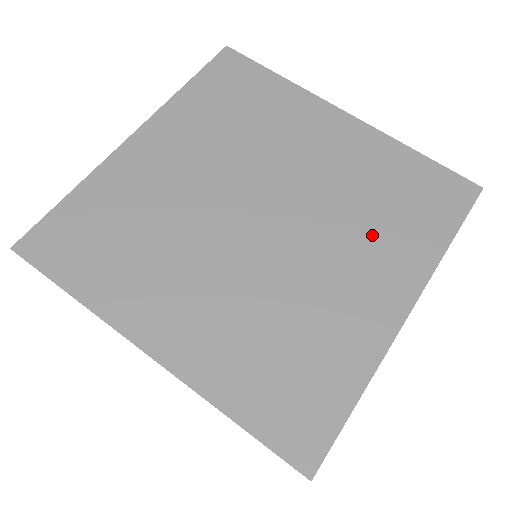
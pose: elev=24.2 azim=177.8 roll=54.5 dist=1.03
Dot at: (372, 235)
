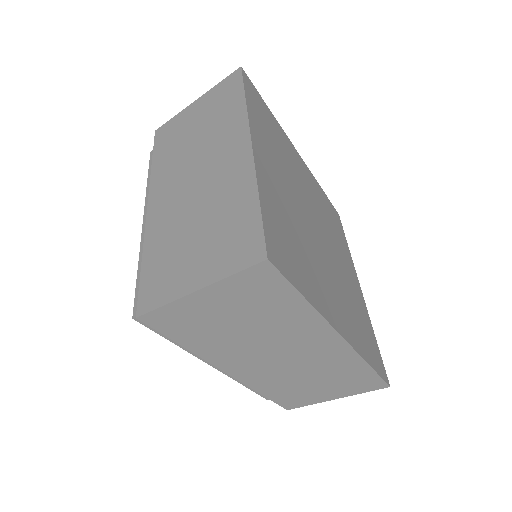
Dot at: (338, 242)
